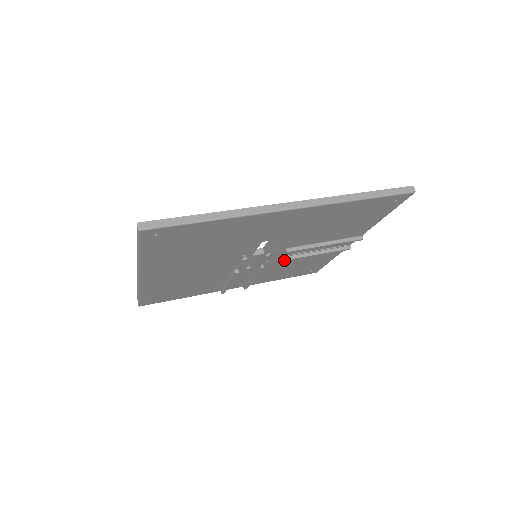
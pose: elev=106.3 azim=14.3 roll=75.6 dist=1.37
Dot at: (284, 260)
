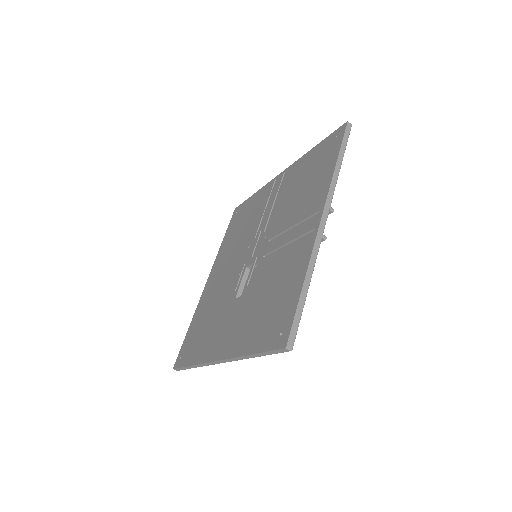
Dot at: occluded
